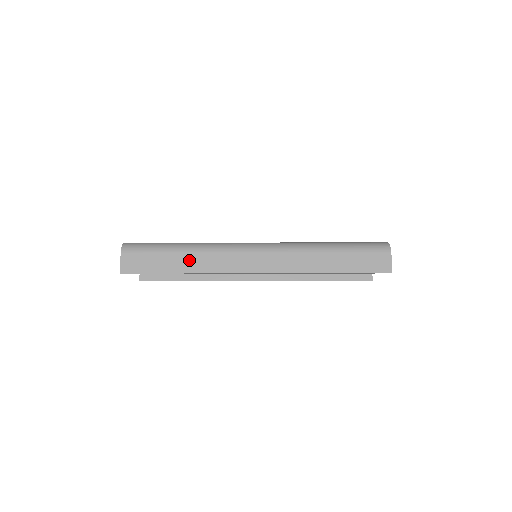
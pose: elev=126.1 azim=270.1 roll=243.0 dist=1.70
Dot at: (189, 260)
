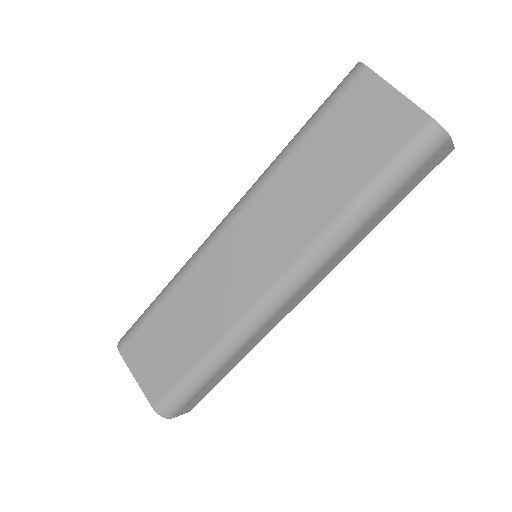
Dot at: (235, 360)
